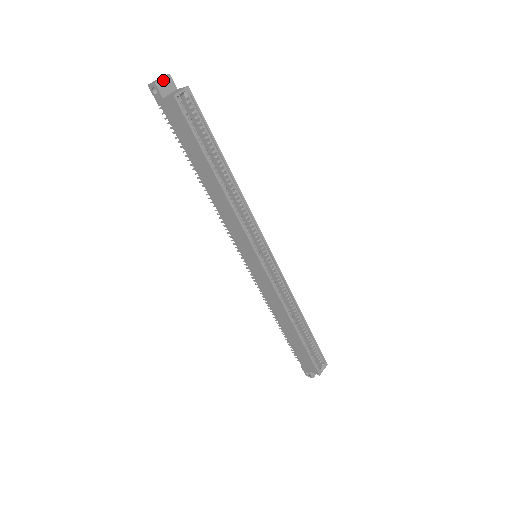
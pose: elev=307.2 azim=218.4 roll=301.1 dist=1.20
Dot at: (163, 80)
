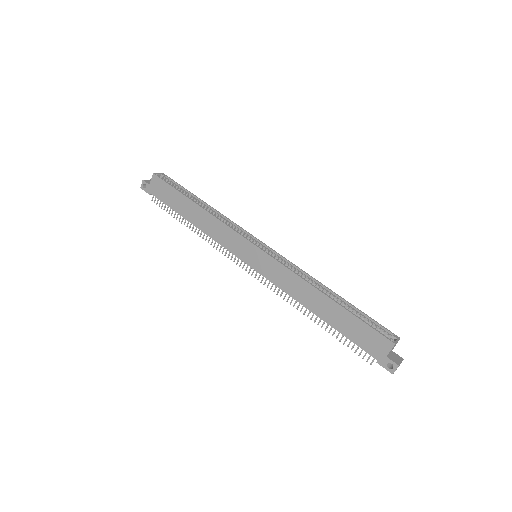
Dot at: (148, 180)
